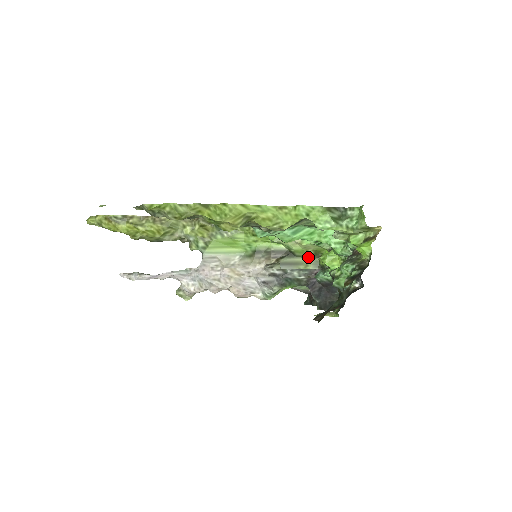
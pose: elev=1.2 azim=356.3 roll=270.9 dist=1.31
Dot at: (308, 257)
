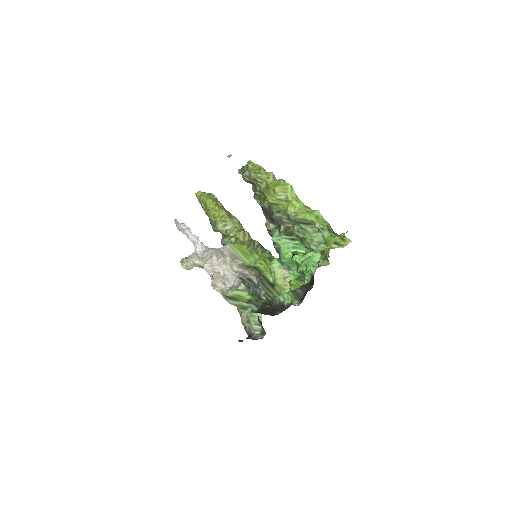
Dot at: occluded
